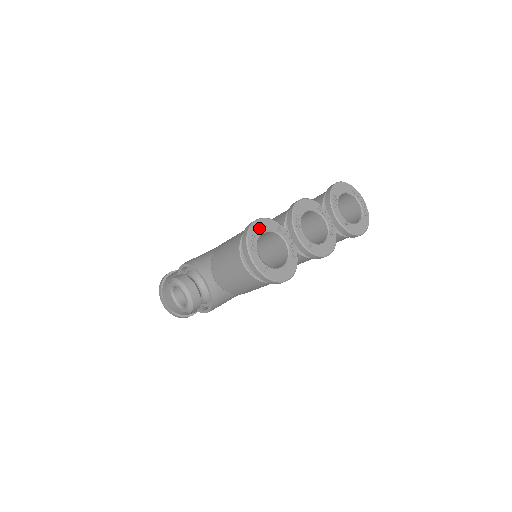
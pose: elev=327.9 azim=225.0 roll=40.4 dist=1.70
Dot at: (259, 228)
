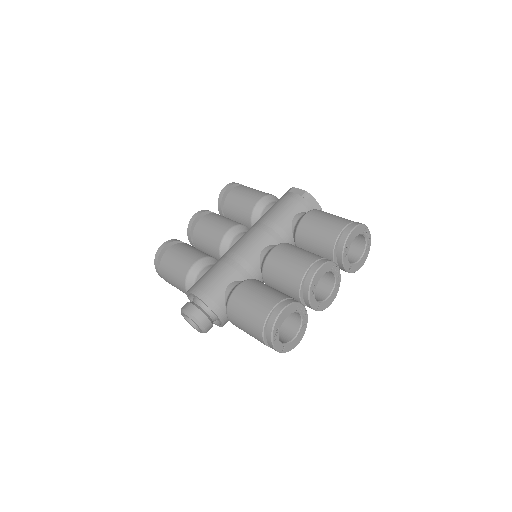
Dot at: (282, 318)
